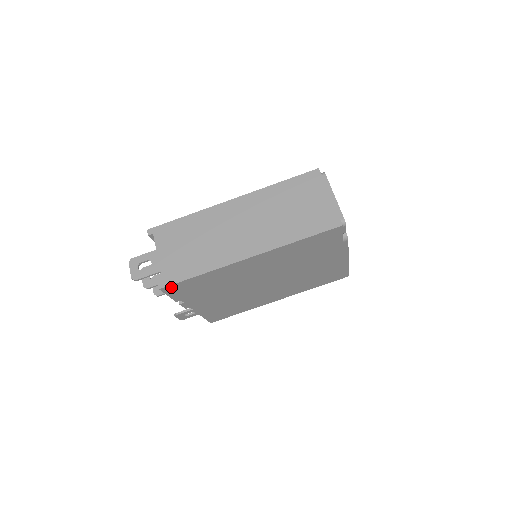
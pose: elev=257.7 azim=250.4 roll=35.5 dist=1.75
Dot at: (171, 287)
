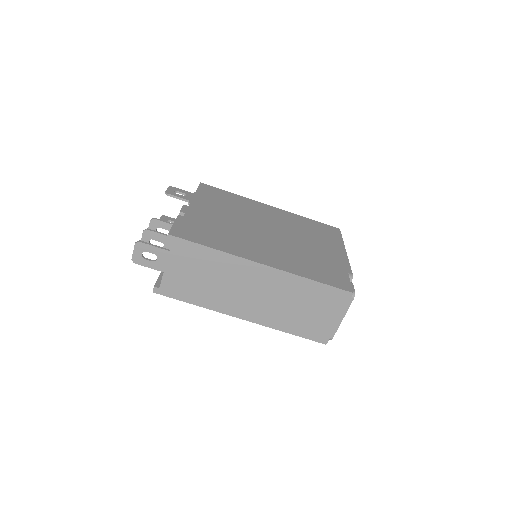
Dot at: occluded
